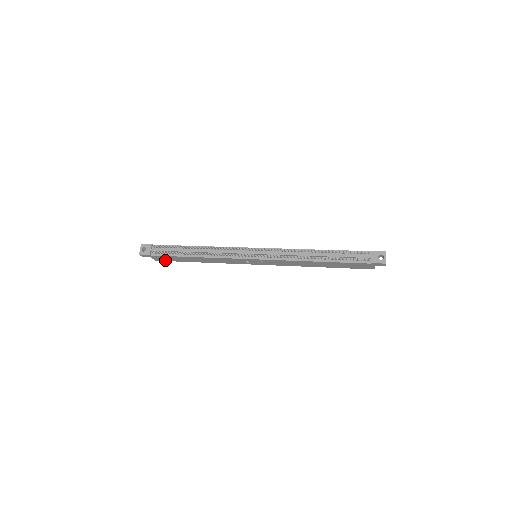
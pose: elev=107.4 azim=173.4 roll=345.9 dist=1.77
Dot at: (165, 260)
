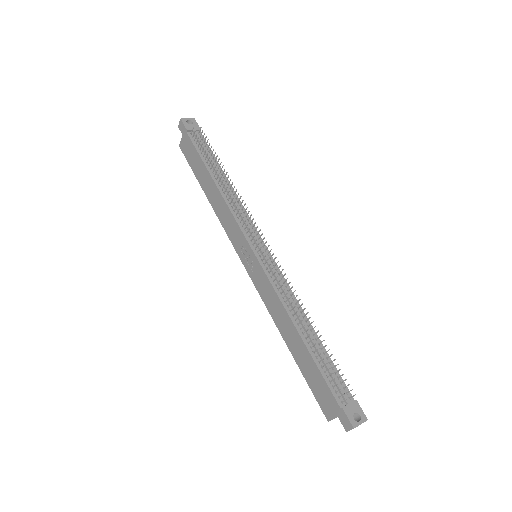
Dot at: (186, 155)
